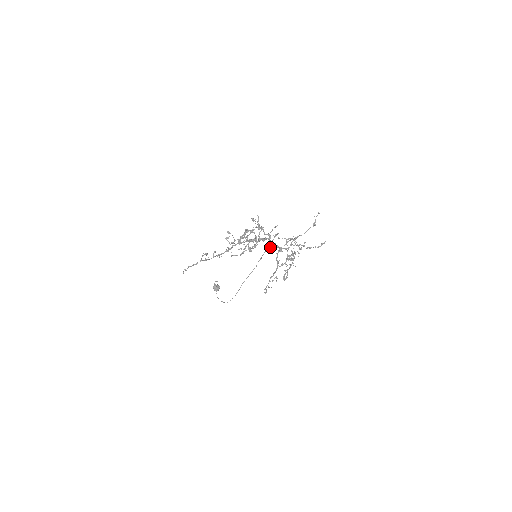
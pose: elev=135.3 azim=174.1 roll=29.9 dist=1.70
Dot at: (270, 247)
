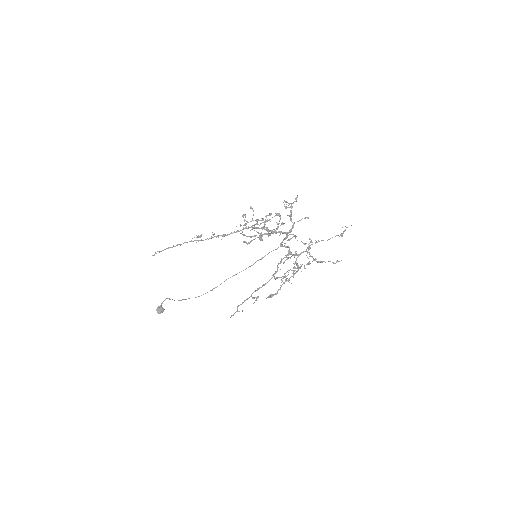
Dot at: (281, 246)
